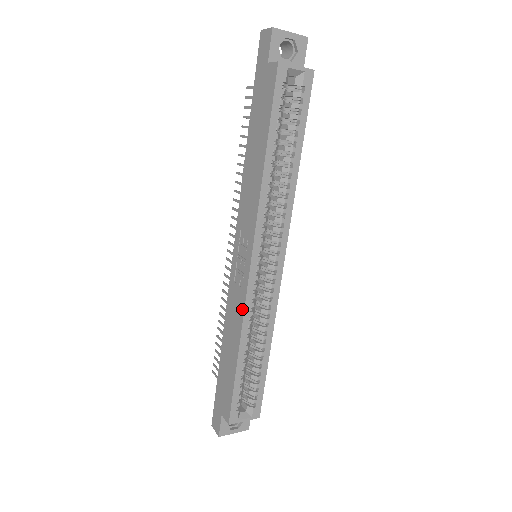
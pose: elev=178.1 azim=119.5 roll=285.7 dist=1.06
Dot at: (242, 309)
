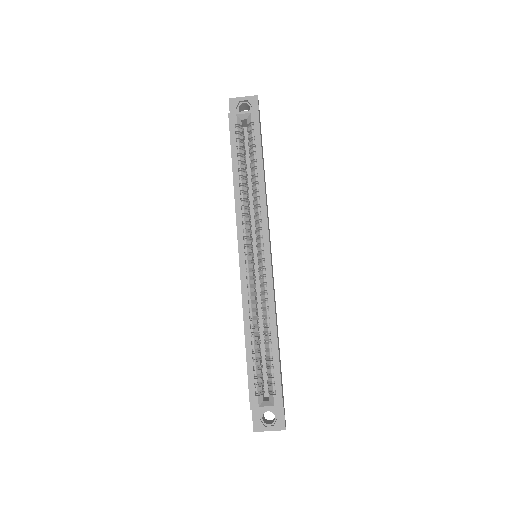
Dot at: (242, 295)
